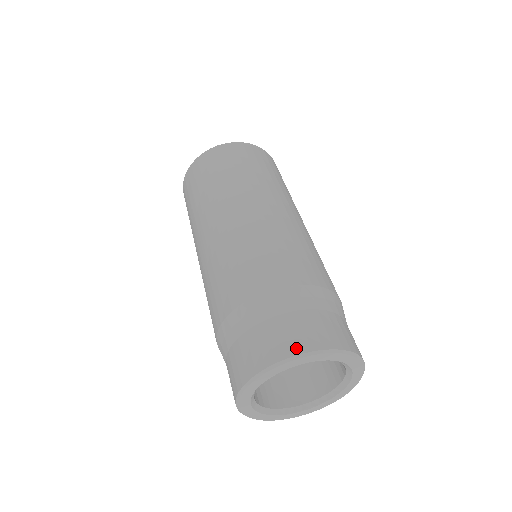
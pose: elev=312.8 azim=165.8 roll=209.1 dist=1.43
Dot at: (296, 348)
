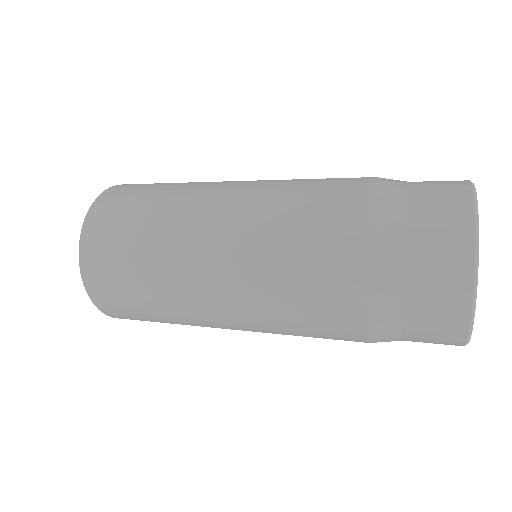
Dot at: occluded
